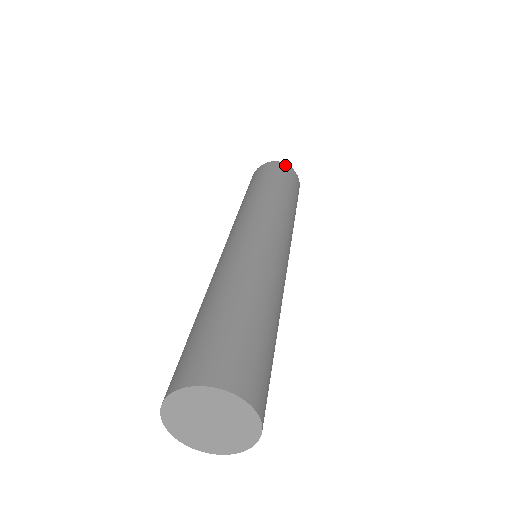
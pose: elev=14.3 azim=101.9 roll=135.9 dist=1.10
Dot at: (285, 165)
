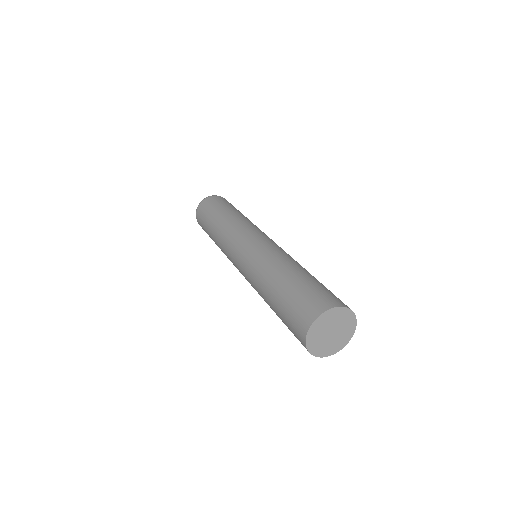
Dot at: (221, 197)
